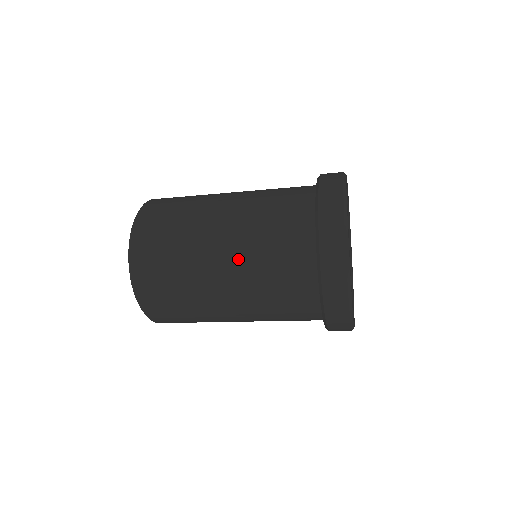
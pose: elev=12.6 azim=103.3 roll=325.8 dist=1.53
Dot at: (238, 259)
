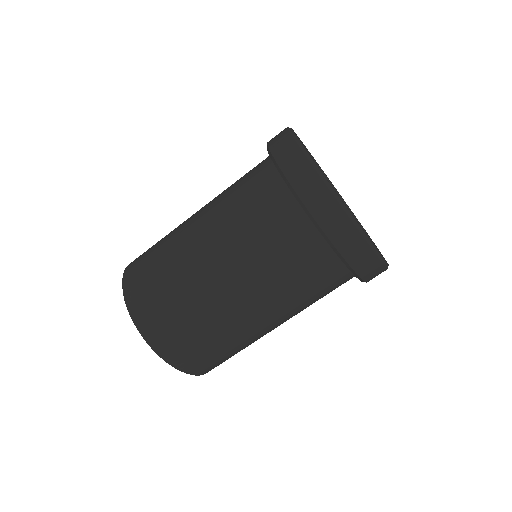
Dot at: (229, 254)
